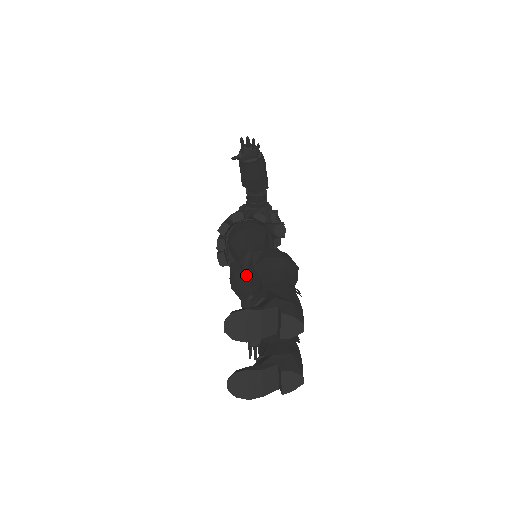
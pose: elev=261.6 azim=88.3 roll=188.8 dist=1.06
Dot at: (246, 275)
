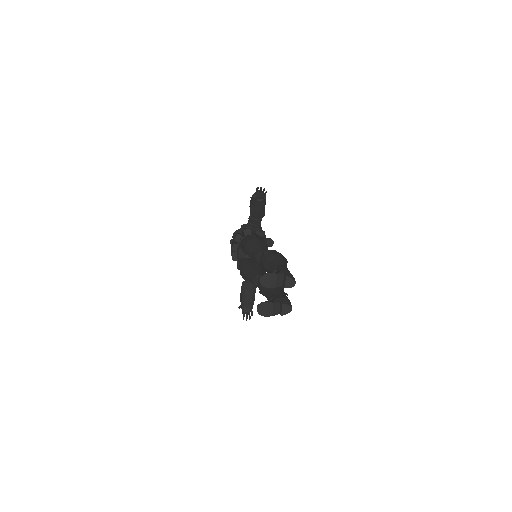
Dot at: (253, 265)
